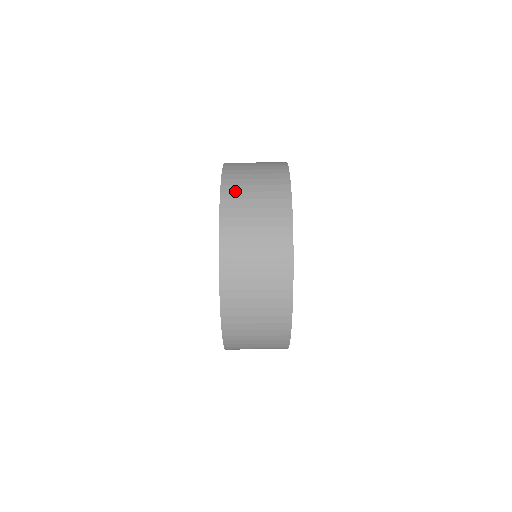
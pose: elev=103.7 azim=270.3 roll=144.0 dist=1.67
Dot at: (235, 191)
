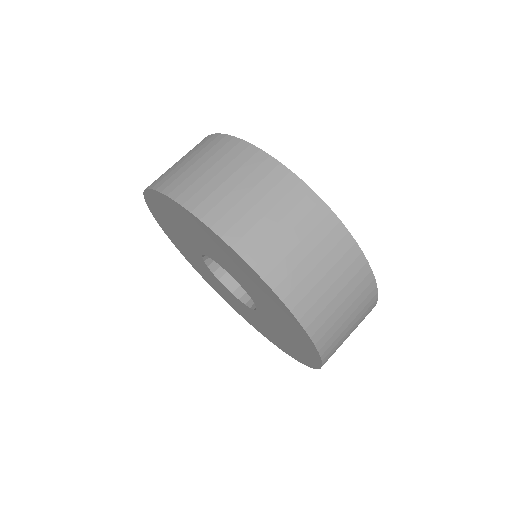
Dot at: (278, 264)
